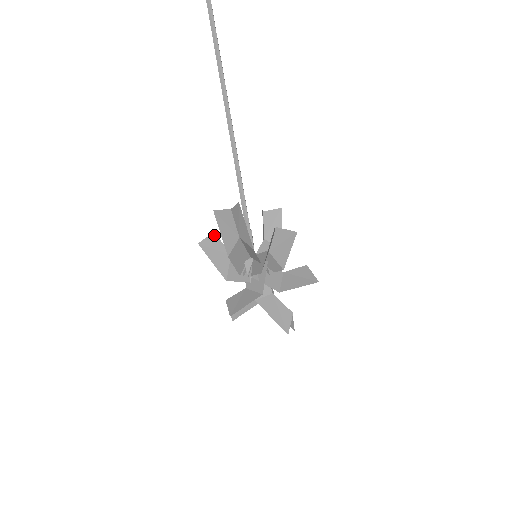
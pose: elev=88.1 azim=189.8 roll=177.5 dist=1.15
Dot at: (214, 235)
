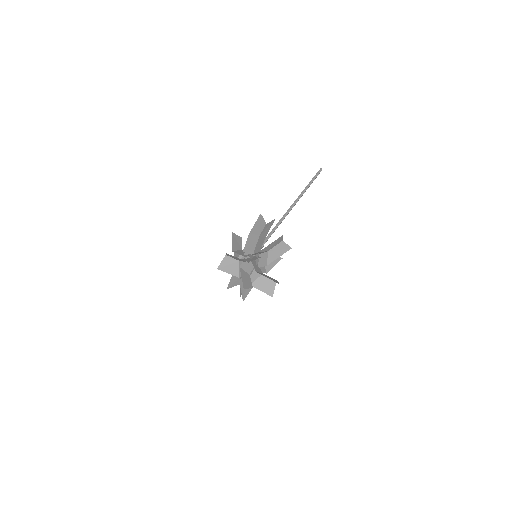
Dot at: (241, 238)
